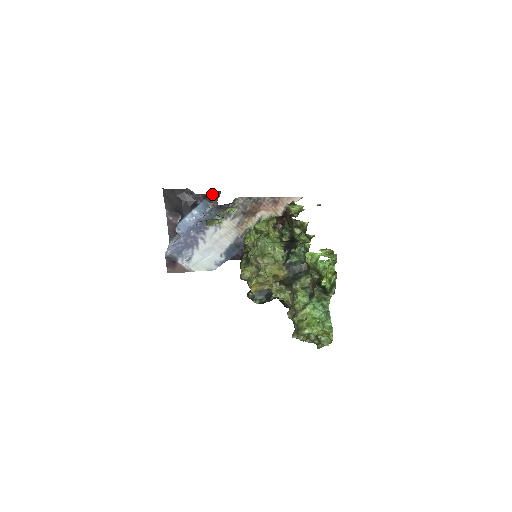
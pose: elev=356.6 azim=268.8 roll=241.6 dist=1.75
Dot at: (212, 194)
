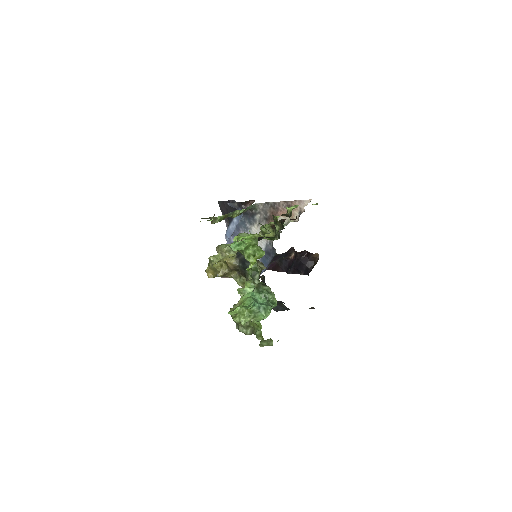
Dot at: (246, 203)
